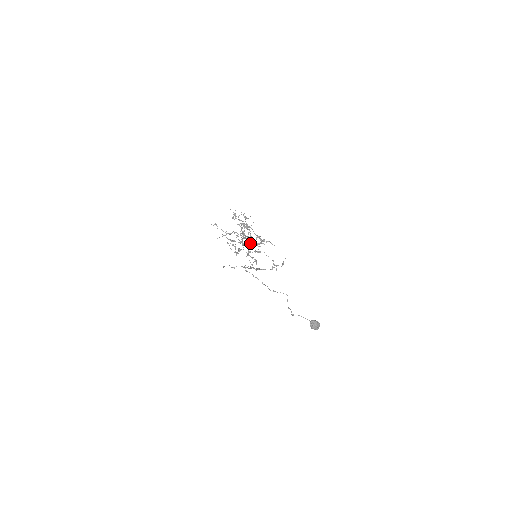
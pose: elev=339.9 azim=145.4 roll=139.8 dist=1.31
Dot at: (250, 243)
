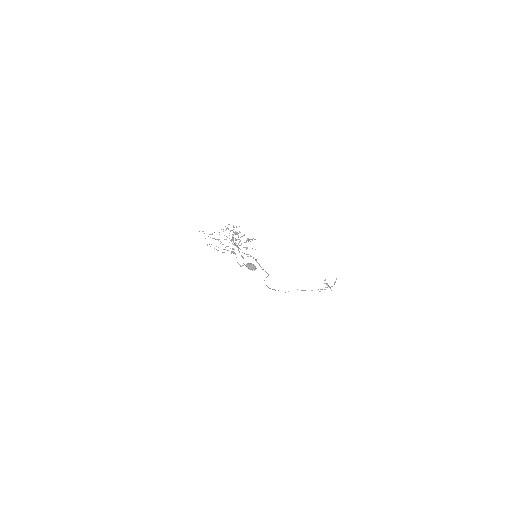
Dot at: (238, 243)
